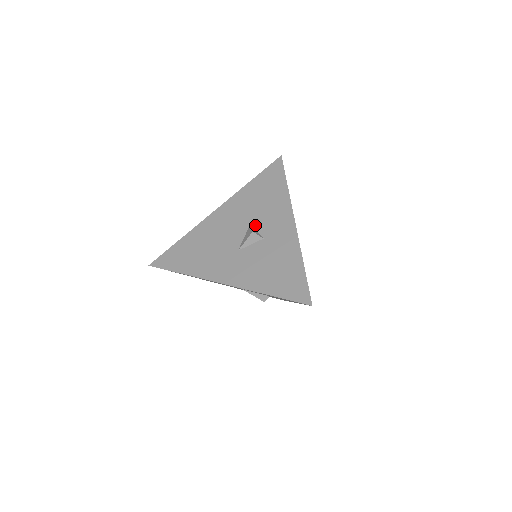
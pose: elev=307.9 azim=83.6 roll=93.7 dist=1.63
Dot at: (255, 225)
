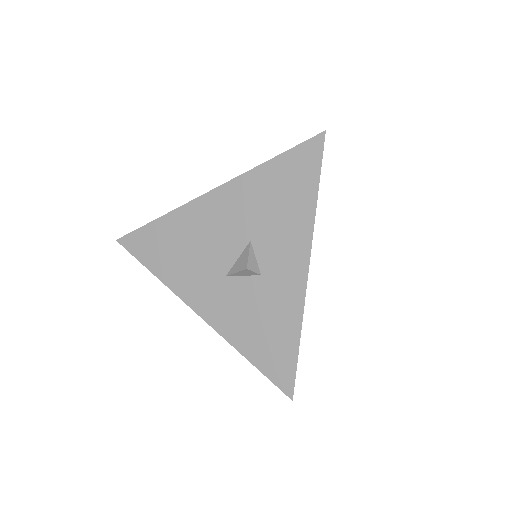
Dot at: (255, 247)
